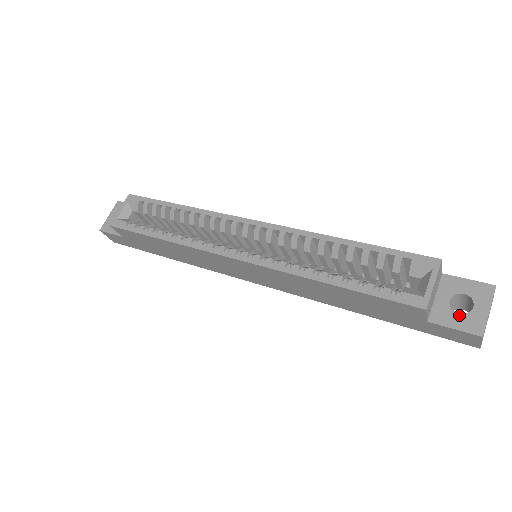
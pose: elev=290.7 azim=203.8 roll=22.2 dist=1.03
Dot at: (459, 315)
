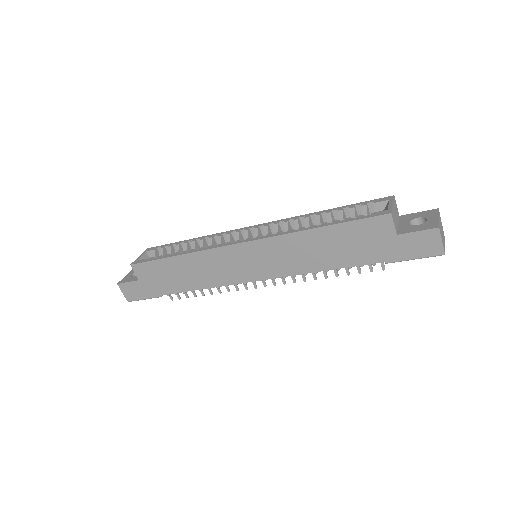
Dot at: (418, 225)
